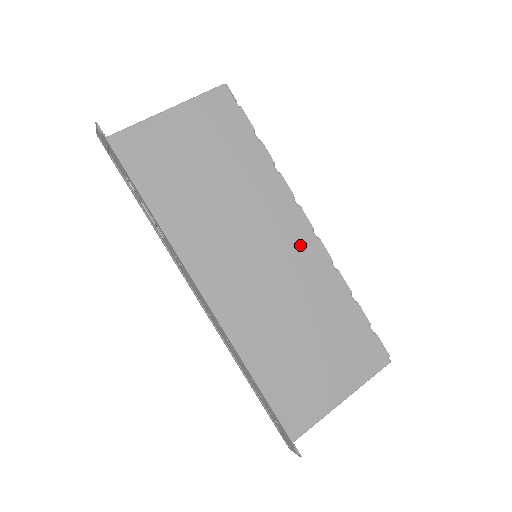
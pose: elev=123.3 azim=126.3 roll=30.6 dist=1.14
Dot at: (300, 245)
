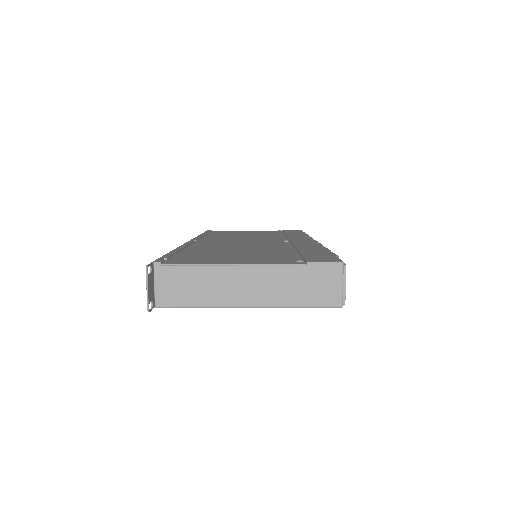
Dot at: occluded
